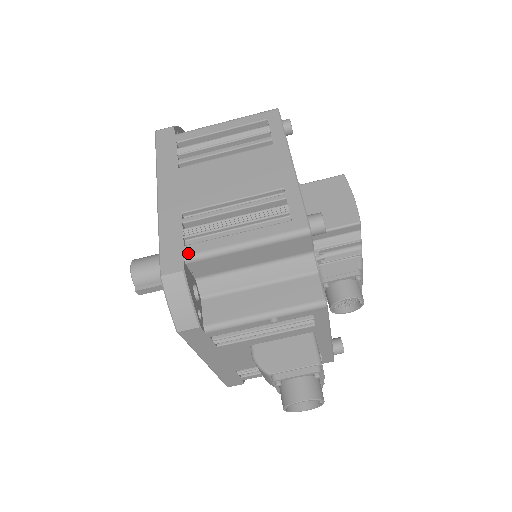
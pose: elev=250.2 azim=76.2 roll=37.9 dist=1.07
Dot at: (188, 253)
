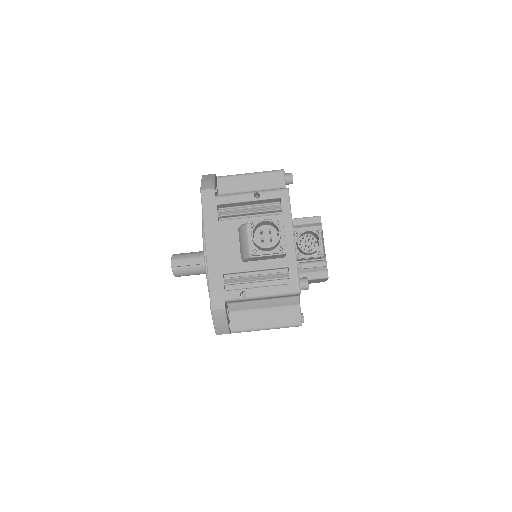
Dot at: (219, 177)
